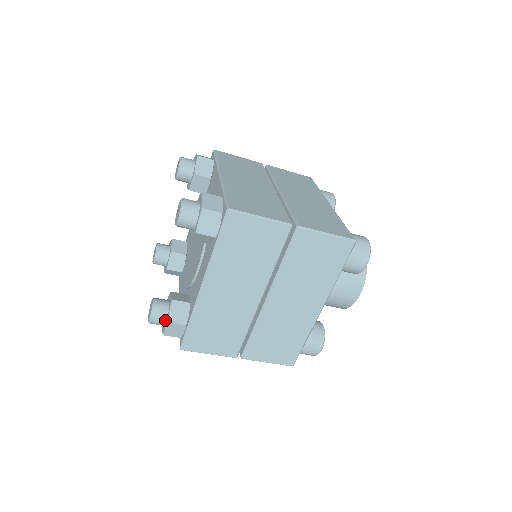
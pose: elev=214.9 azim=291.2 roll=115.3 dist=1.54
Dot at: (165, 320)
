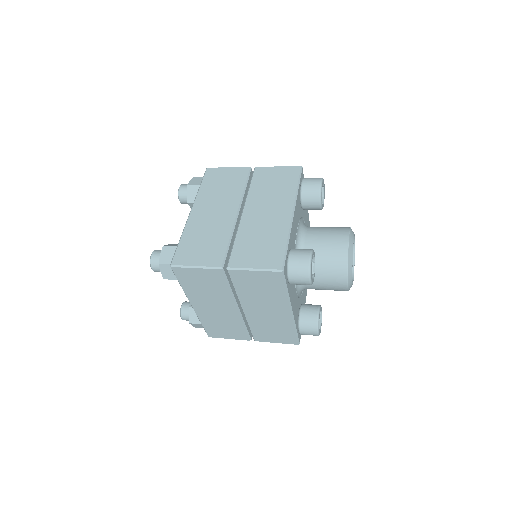
Dot at: occluded
